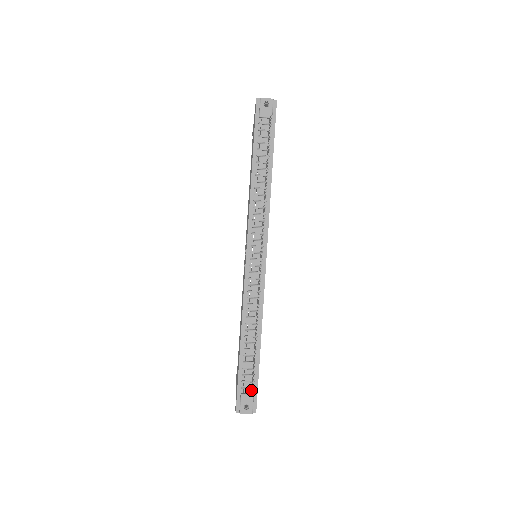
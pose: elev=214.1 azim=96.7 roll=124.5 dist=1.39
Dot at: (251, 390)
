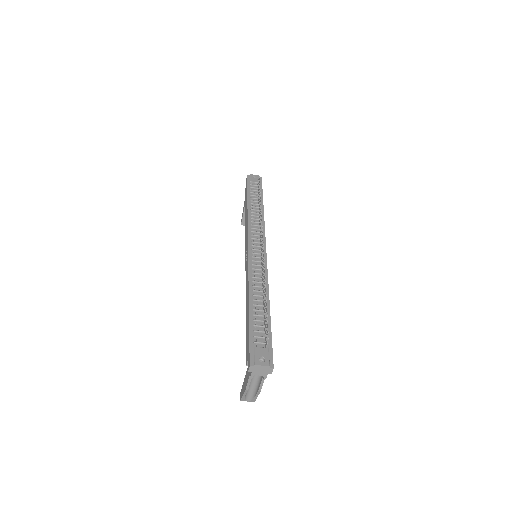
Dot at: (265, 344)
